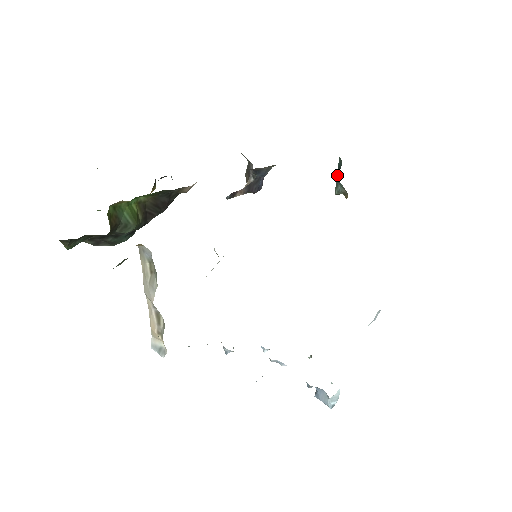
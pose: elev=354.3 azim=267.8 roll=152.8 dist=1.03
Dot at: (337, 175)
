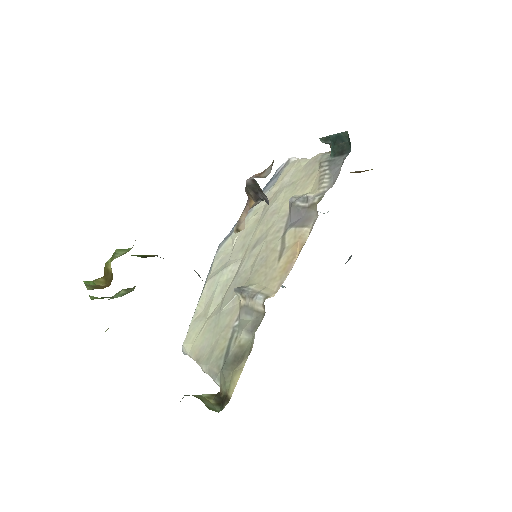
Dot at: (333, 138)
